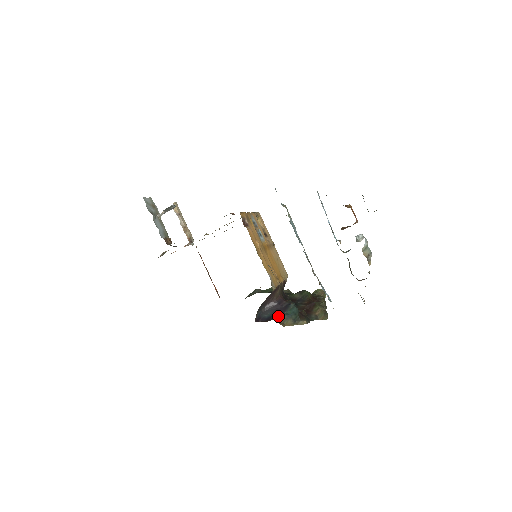
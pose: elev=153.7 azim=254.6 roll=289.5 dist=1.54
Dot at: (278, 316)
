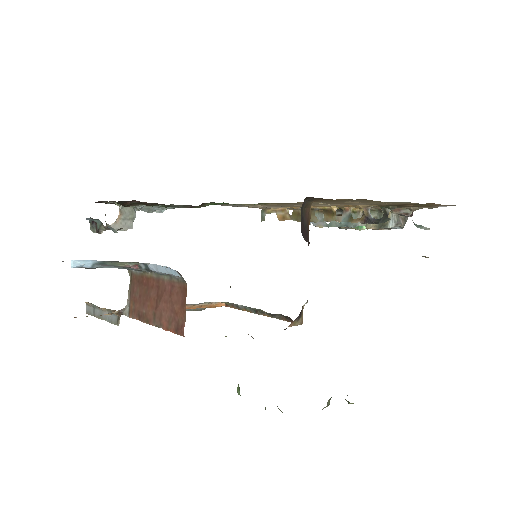
Dot at: occluded
